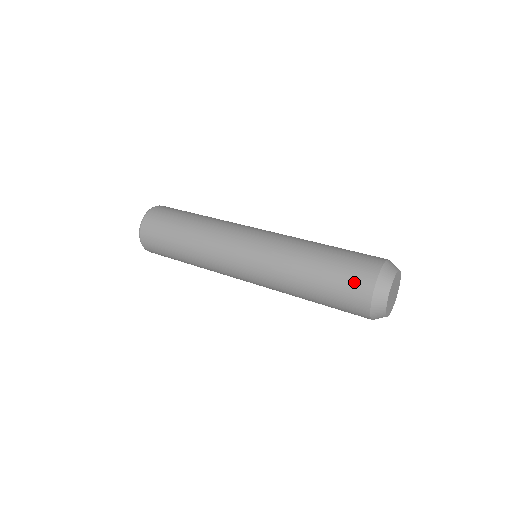
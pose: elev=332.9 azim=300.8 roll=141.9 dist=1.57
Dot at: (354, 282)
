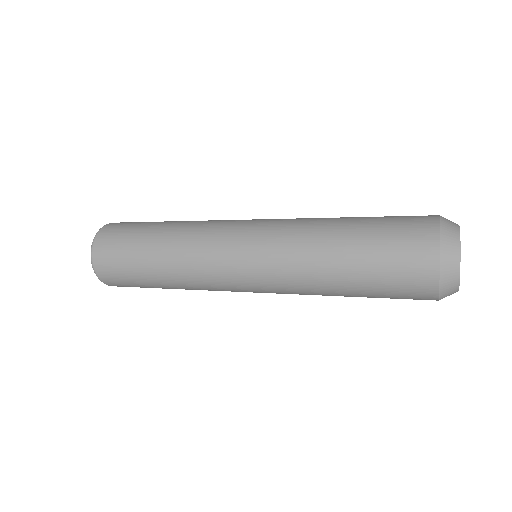
Dot at: (408, 260)
